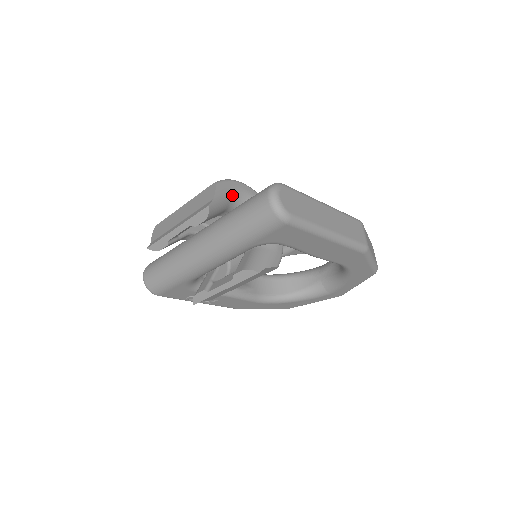
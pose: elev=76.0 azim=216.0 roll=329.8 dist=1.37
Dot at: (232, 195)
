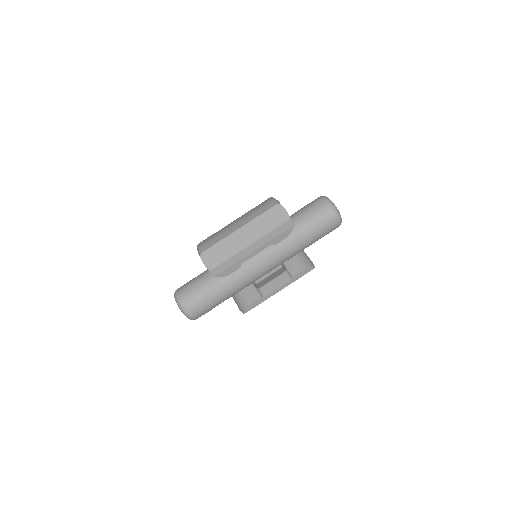
Dot at: occluded
